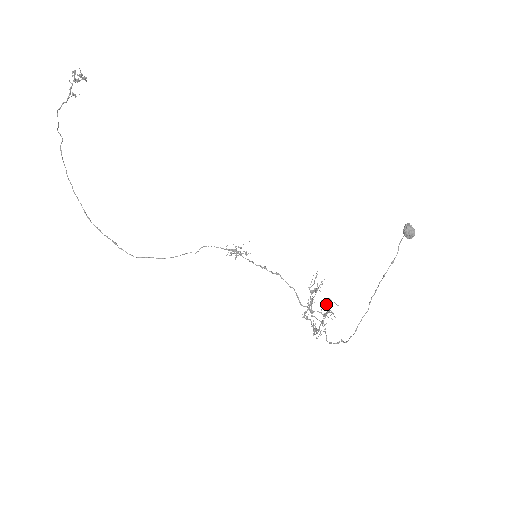
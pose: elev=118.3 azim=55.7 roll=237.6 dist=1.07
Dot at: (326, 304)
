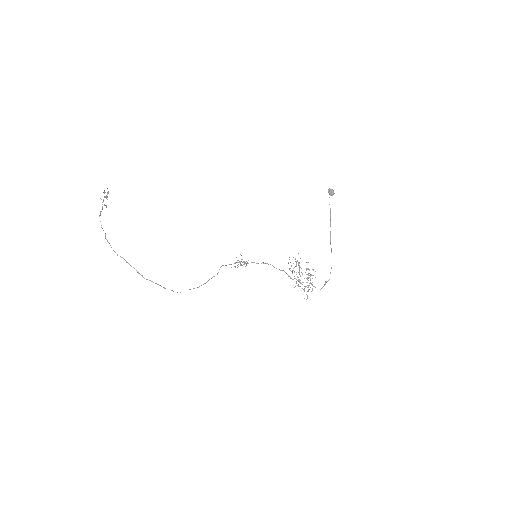
Dot at: (306, 268)
